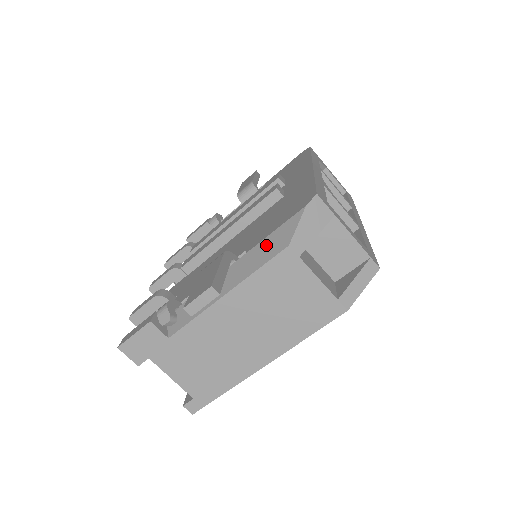
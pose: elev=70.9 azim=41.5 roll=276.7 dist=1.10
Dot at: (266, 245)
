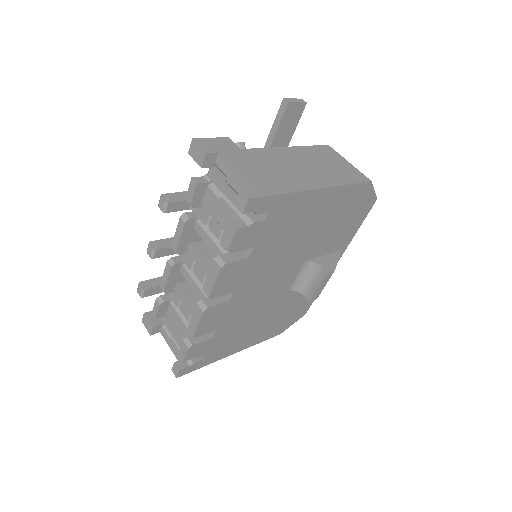
Dot at: occluded
